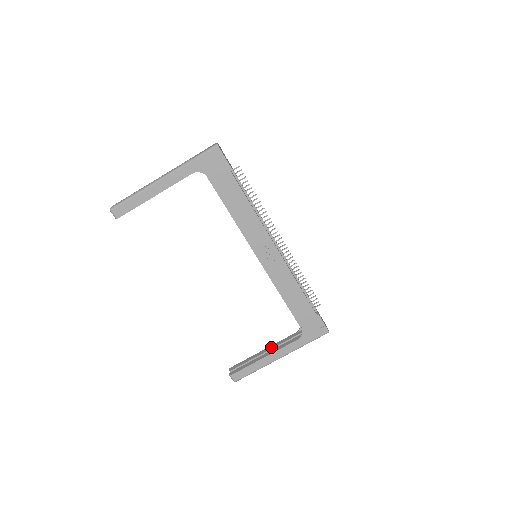
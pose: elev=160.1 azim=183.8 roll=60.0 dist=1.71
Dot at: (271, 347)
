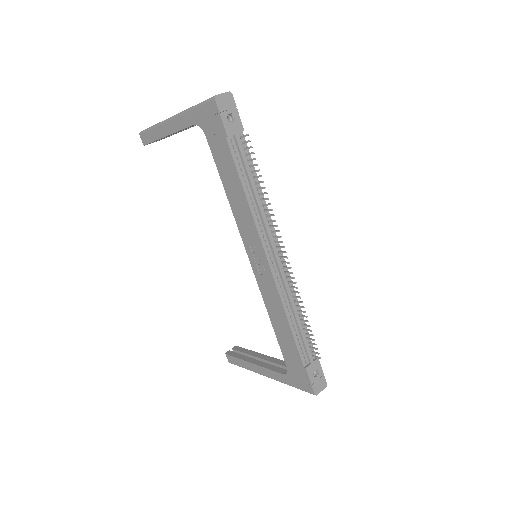
Dot at: (268, 358)
